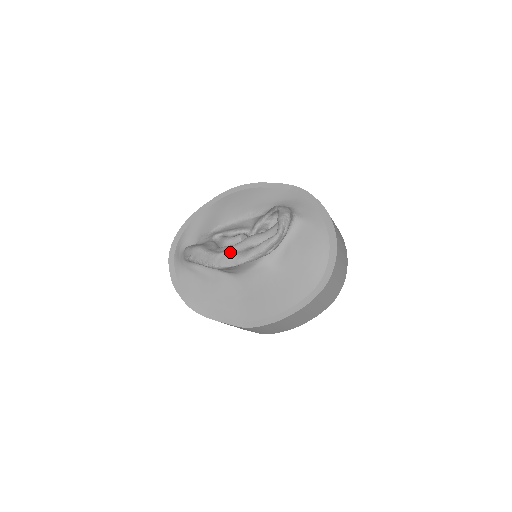
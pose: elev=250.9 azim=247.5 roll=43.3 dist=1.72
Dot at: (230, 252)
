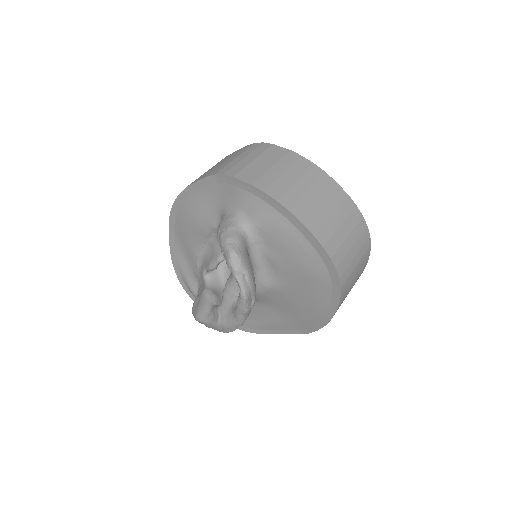
Dot at: (222, 318)
